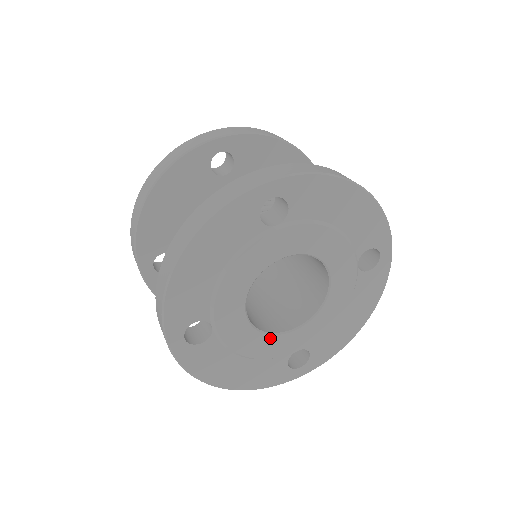
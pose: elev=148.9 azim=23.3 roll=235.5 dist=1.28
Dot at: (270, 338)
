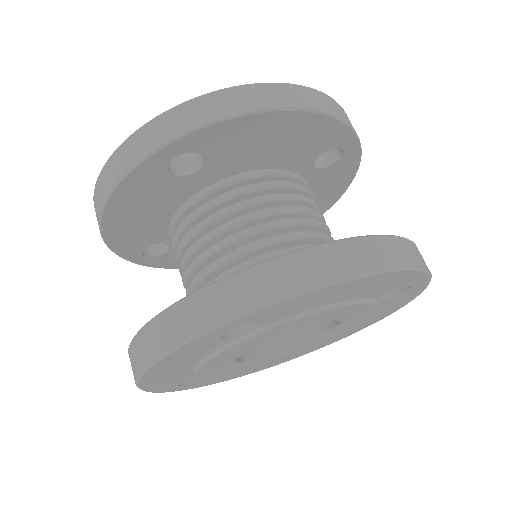
Dot at: (276, 357)
